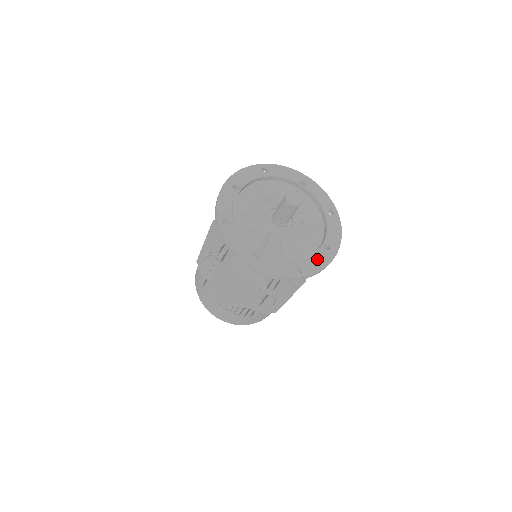
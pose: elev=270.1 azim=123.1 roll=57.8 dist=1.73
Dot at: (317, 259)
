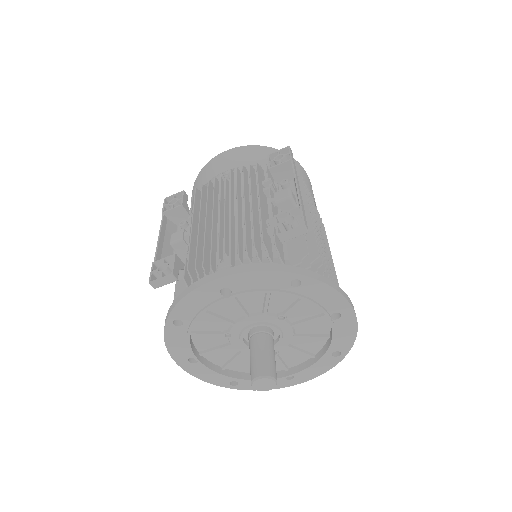
Dot at: (341, 333)
